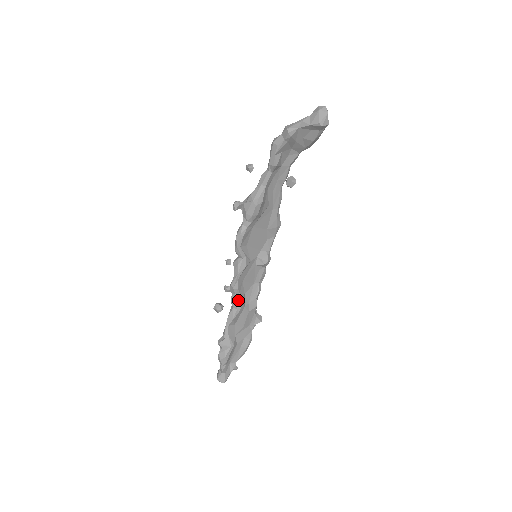
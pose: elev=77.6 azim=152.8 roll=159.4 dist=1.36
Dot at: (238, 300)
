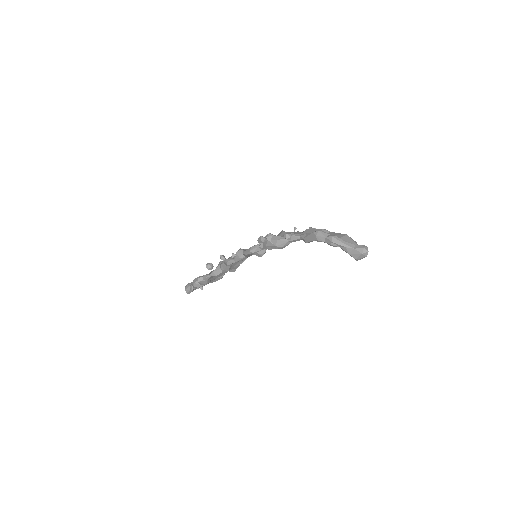
Dot at: (227, 269)
